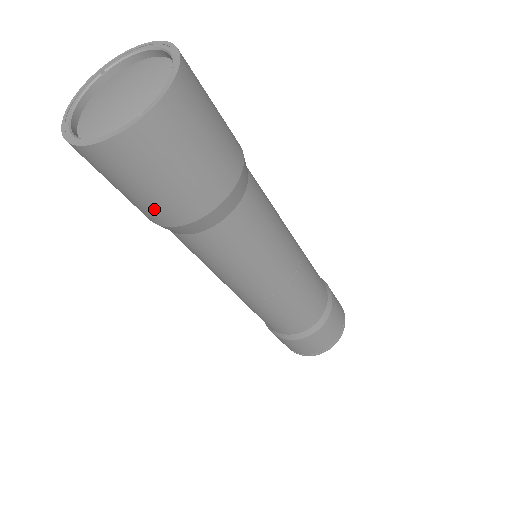
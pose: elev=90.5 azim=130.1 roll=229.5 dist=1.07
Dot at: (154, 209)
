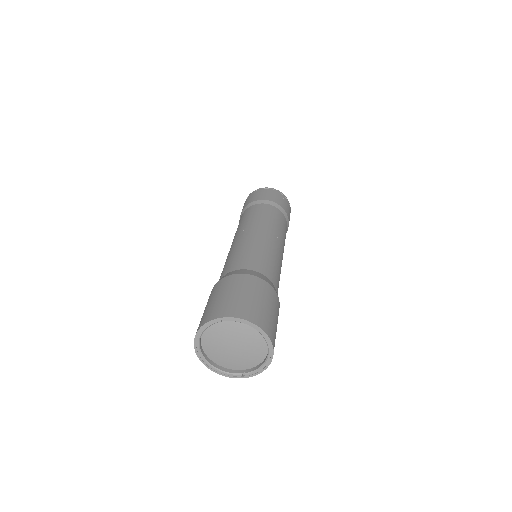
Dot at: occluded
